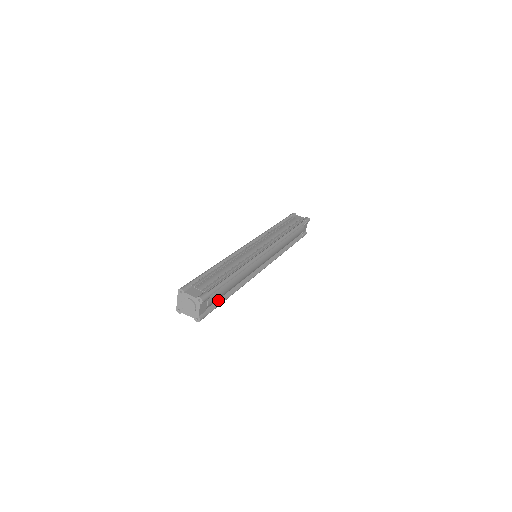
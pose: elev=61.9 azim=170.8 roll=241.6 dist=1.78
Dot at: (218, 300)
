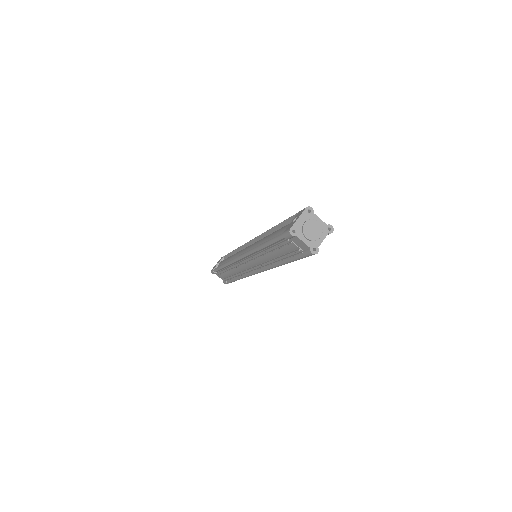
Dot at: occluded
